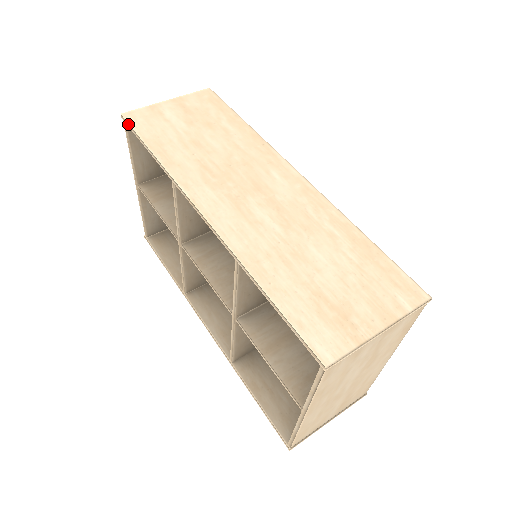
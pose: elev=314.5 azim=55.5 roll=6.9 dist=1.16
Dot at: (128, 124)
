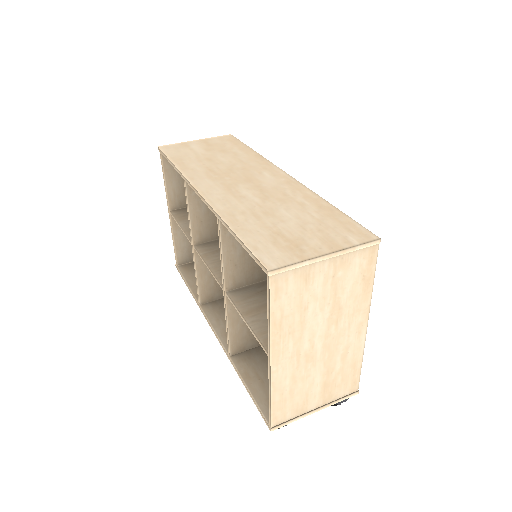
Dot at: (161, 151)
